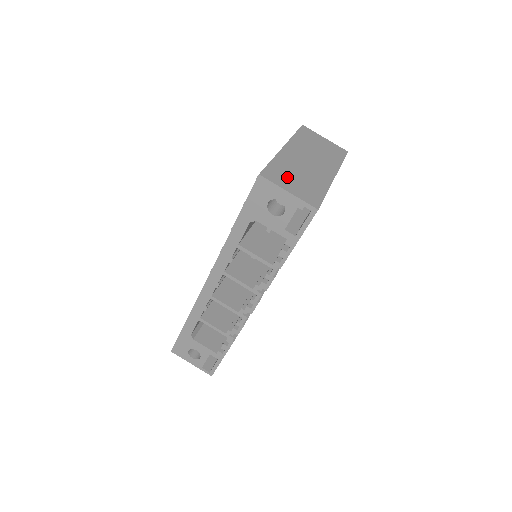
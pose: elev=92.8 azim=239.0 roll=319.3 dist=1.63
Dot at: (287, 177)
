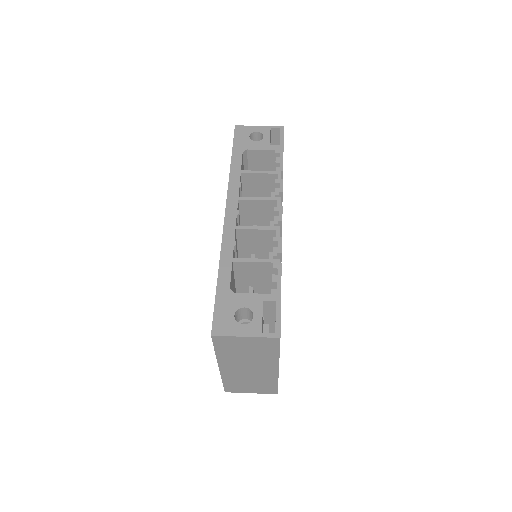
Dot at: occluded
